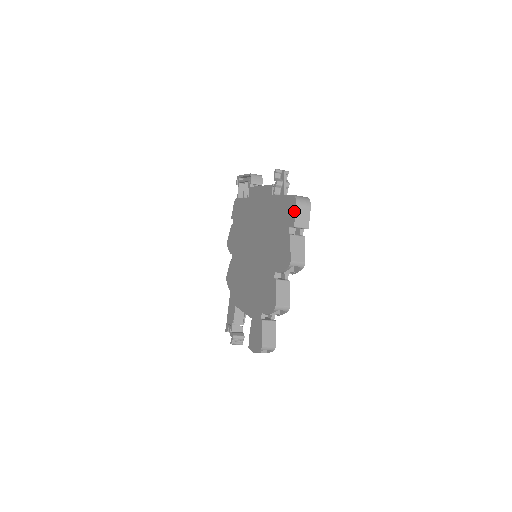
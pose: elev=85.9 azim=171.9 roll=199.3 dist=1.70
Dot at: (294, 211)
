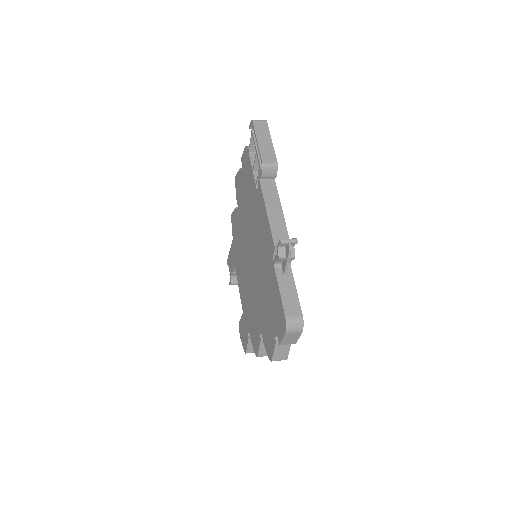
Dot at: (282, 335)
